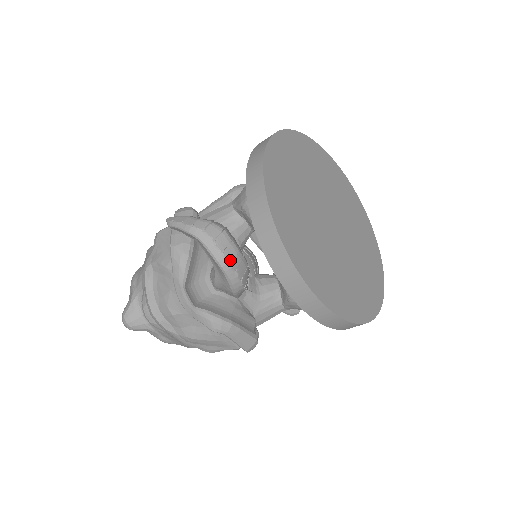
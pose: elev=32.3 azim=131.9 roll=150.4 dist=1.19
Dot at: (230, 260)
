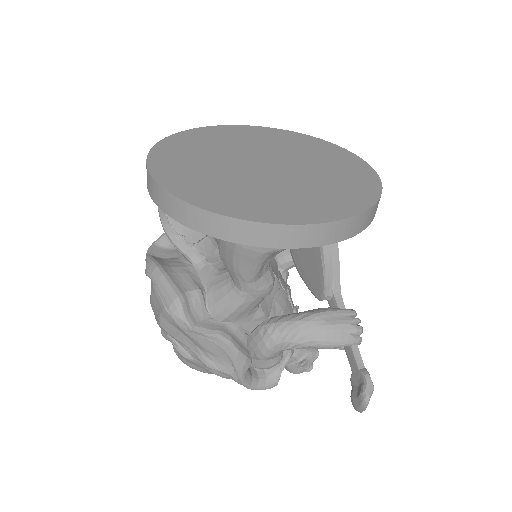
Dot at: occluded
